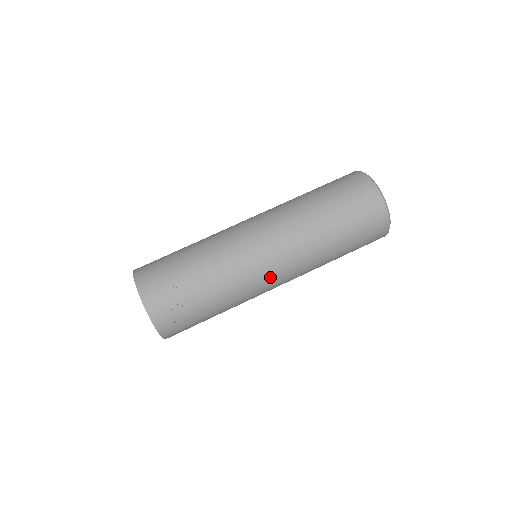
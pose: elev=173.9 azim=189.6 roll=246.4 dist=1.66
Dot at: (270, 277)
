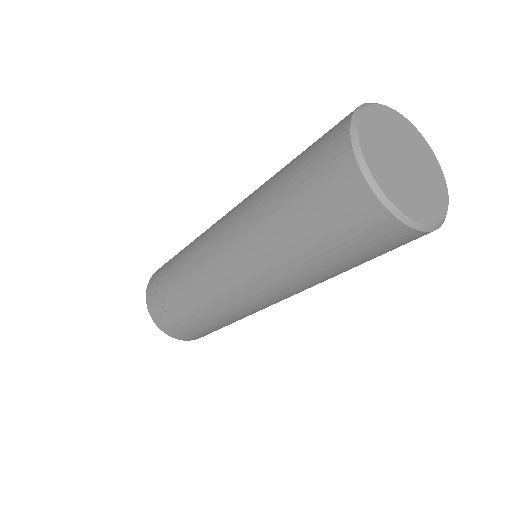
Dot at: (231, 288)
